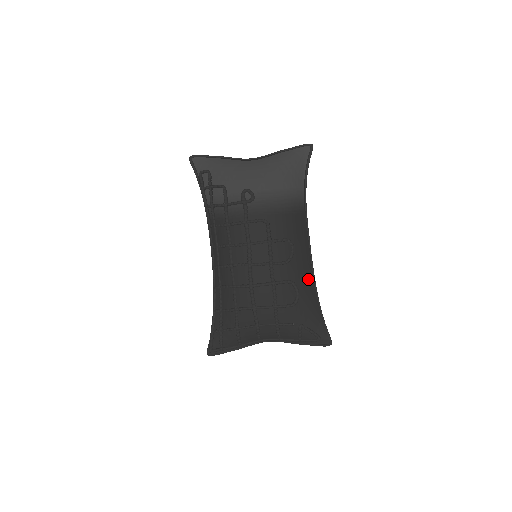
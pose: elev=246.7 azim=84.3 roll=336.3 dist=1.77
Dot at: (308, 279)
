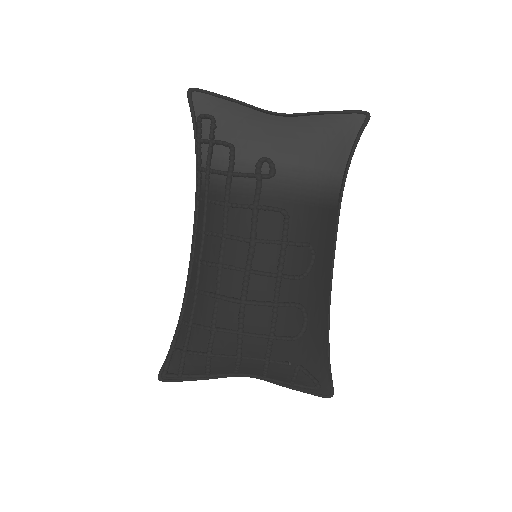
Dot at: (322, 304)
